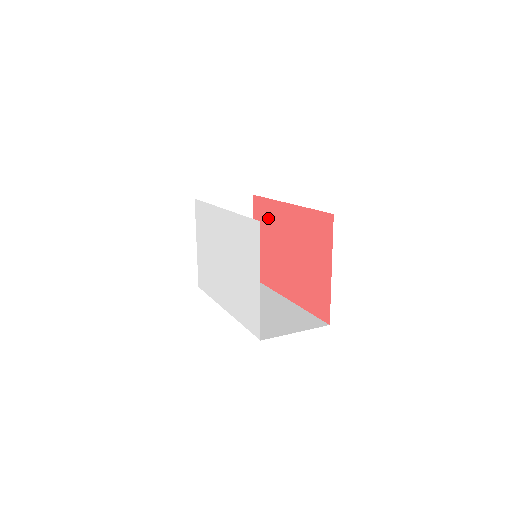
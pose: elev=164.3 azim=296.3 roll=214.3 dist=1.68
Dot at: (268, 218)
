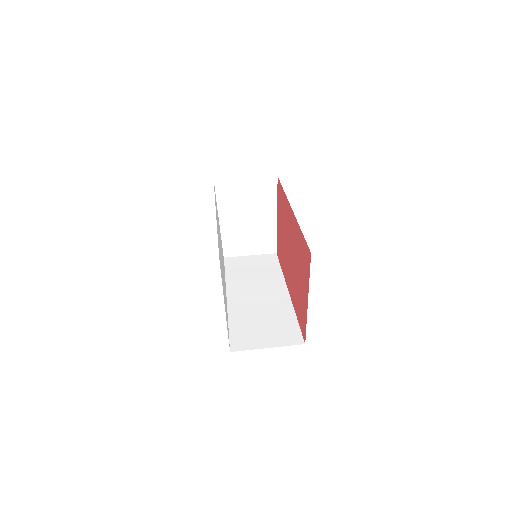
Dot at: (283, 209)
